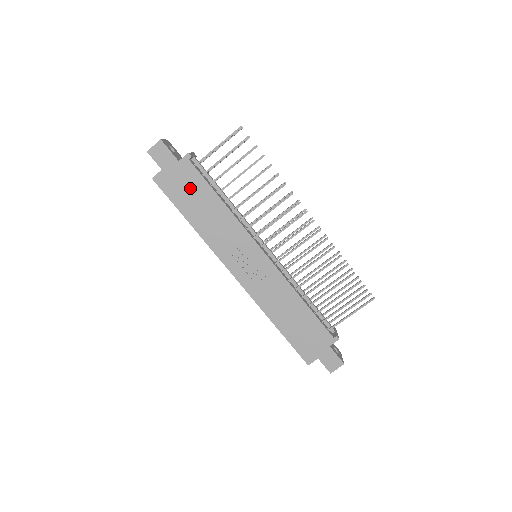
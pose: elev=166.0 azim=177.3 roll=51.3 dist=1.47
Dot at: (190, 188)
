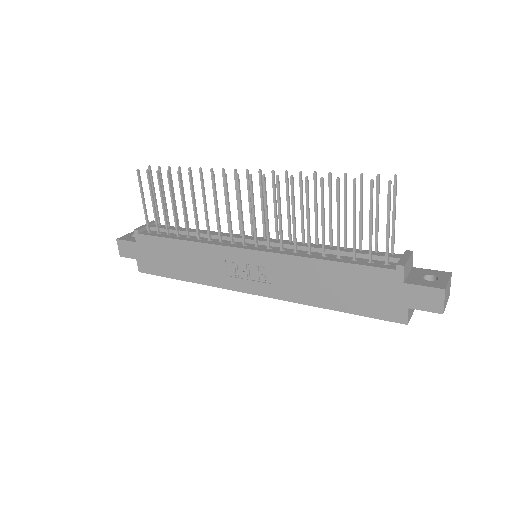
Dot at: (159, 254)
